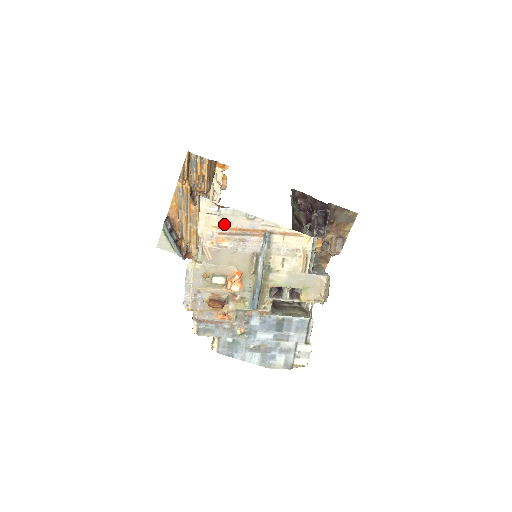
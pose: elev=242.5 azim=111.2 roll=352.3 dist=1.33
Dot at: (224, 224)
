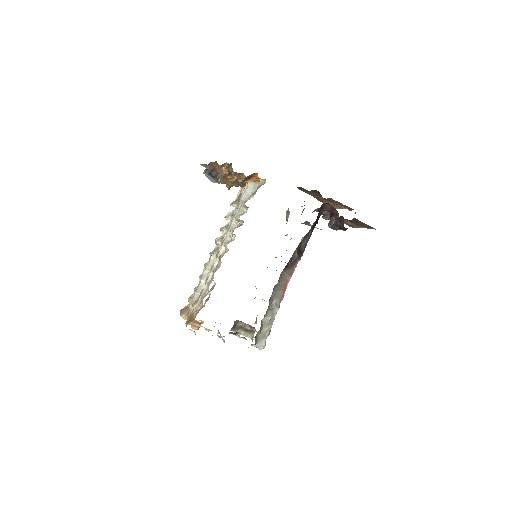
Dot at: occluded
